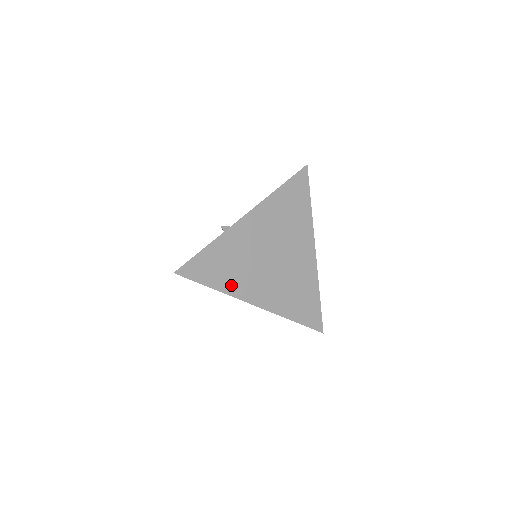
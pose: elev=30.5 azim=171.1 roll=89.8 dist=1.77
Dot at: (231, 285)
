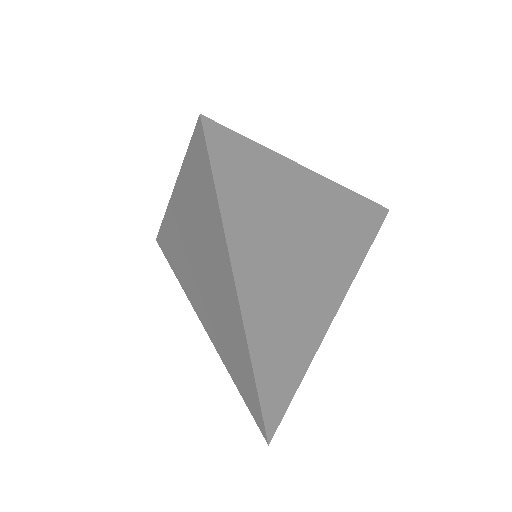
Dot at: (240, 234)
